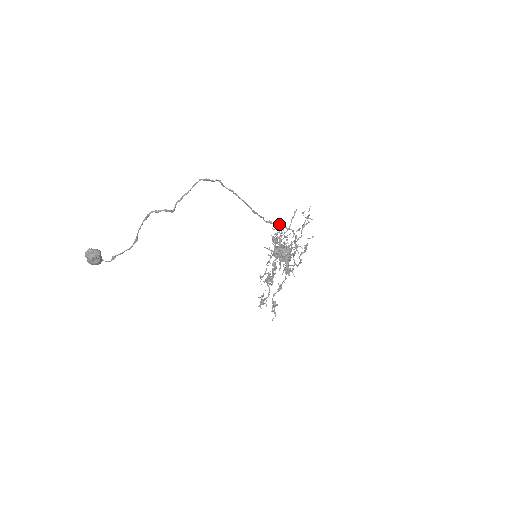
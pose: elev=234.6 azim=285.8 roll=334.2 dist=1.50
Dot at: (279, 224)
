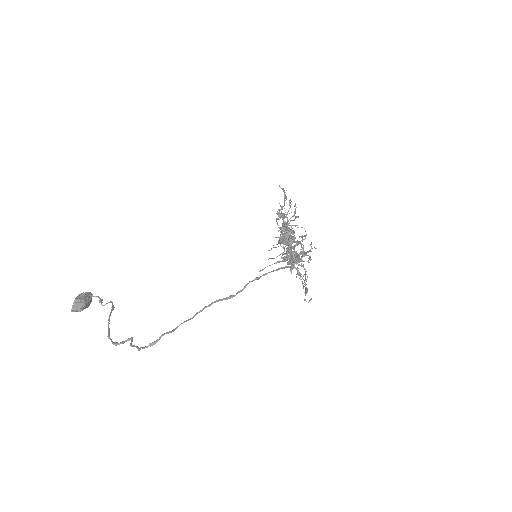
Dot at: (284, 198)
